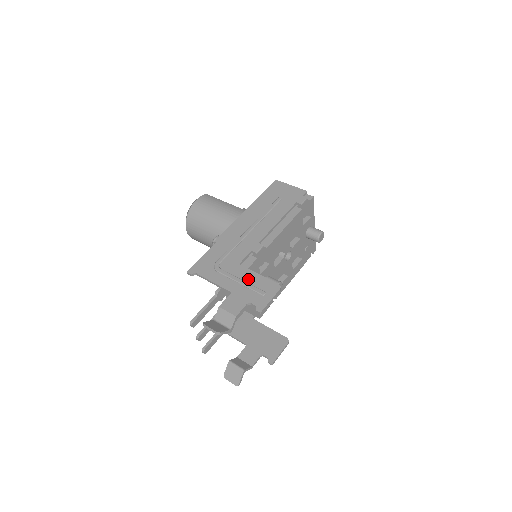
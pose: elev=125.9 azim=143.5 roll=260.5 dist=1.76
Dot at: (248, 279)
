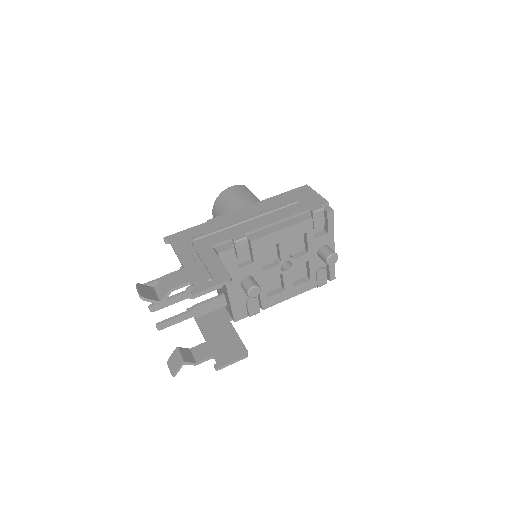
Dot at: (208, 261)
